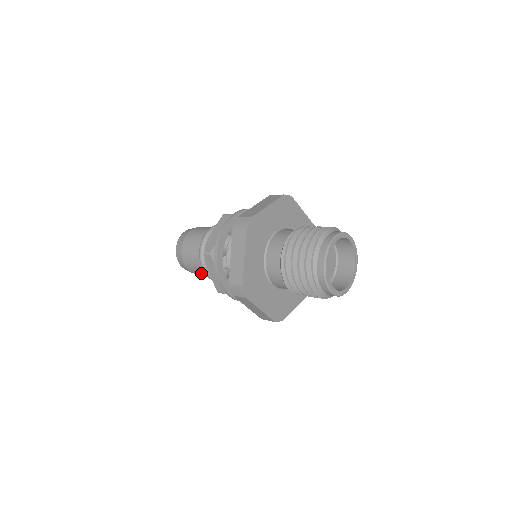
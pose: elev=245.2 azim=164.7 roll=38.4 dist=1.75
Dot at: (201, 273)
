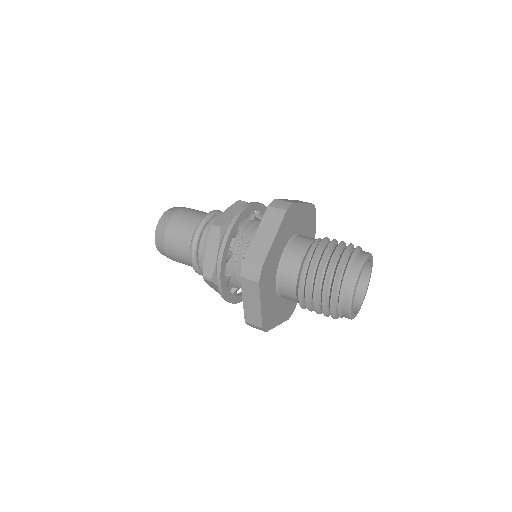
Dot at: (180, 255)
